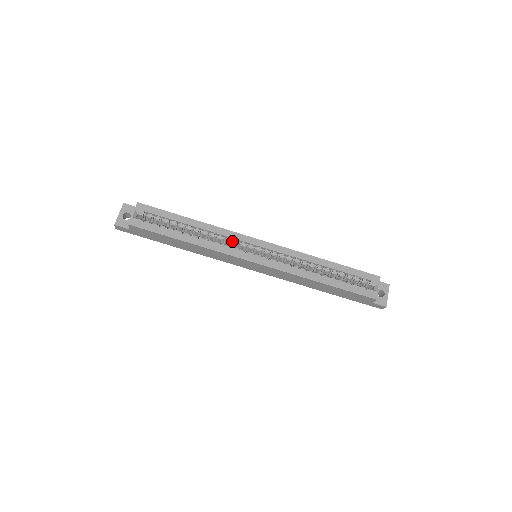
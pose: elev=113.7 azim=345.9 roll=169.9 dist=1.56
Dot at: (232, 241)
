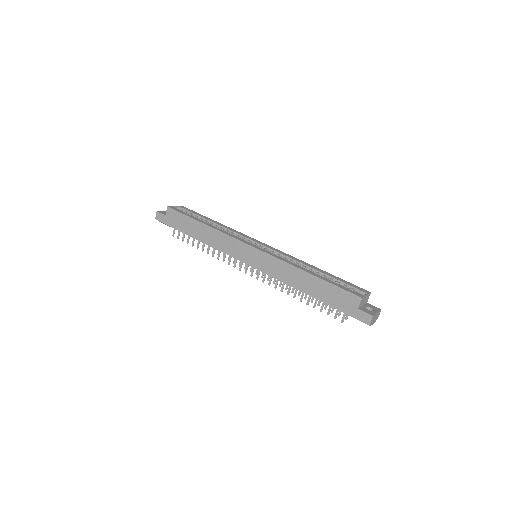
Dot at: occluded
